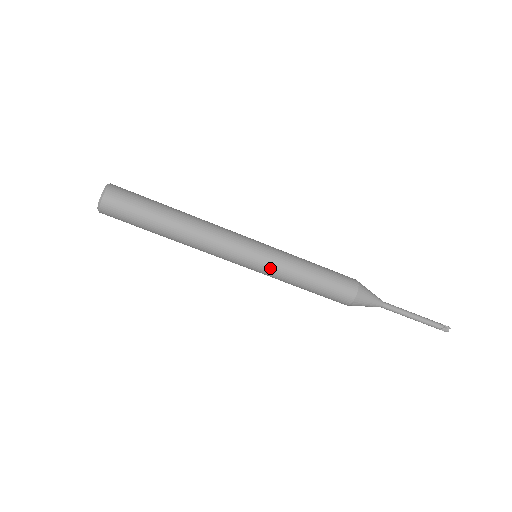
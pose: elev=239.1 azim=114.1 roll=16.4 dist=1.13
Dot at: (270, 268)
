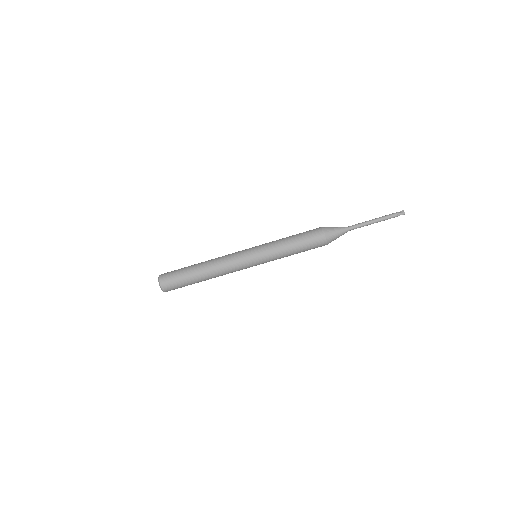
Dot at: (265, 254)
